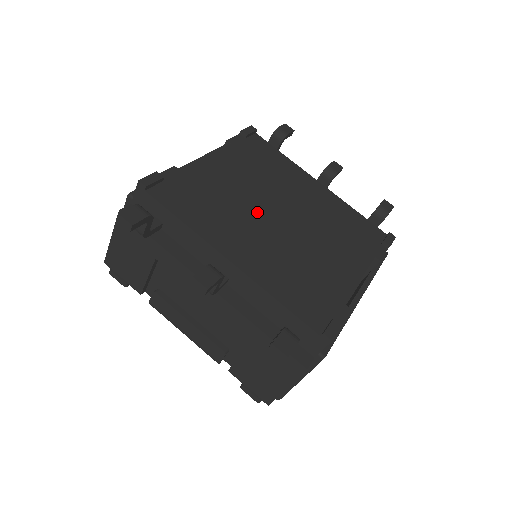
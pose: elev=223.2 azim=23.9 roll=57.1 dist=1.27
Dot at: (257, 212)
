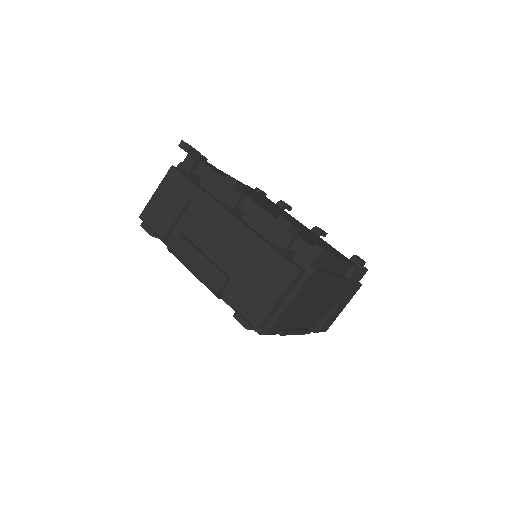
Dot at: (267, 205)
